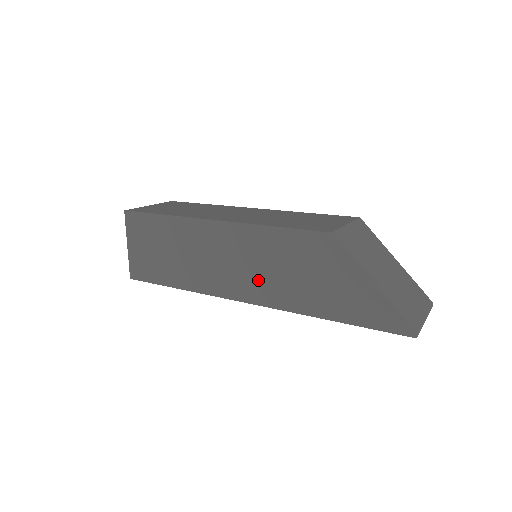
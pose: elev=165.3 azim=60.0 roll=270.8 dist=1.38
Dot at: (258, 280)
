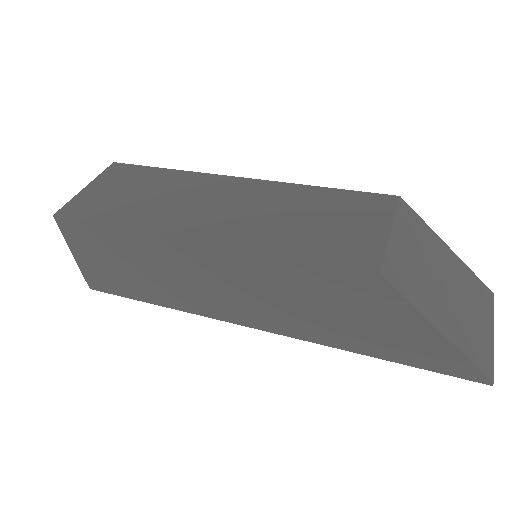
Dot at: (270, 310)
